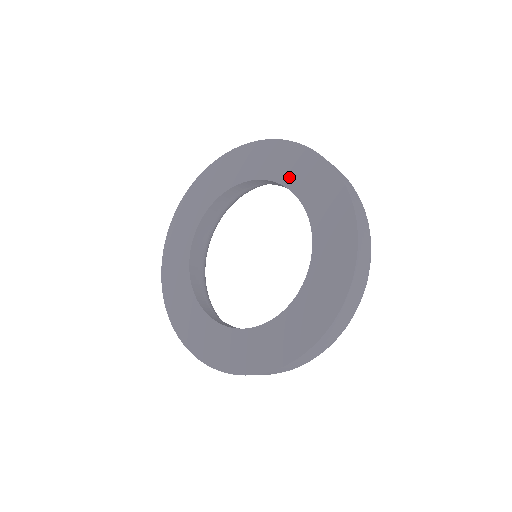
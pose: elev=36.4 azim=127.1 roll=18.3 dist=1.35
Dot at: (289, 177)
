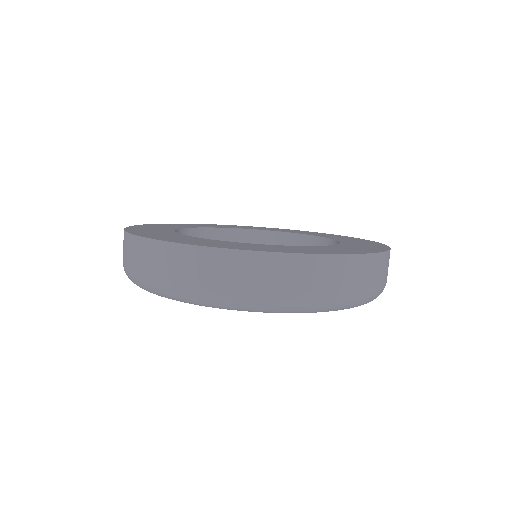
Dot at: (321, 235)
